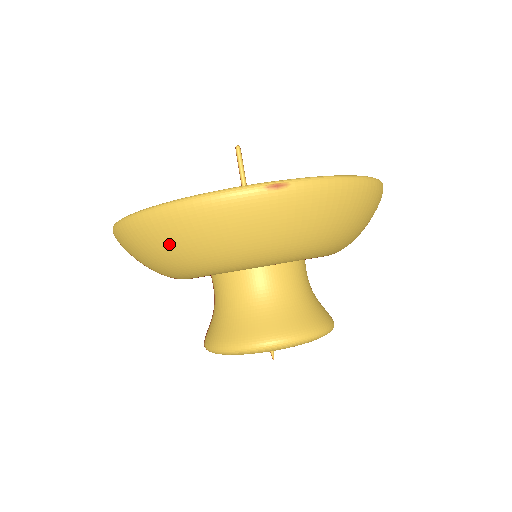
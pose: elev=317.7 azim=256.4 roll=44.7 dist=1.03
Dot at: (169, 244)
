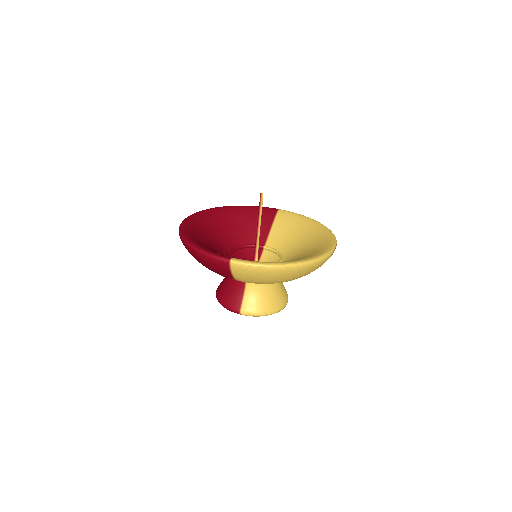
Dot at: (294, 277)
